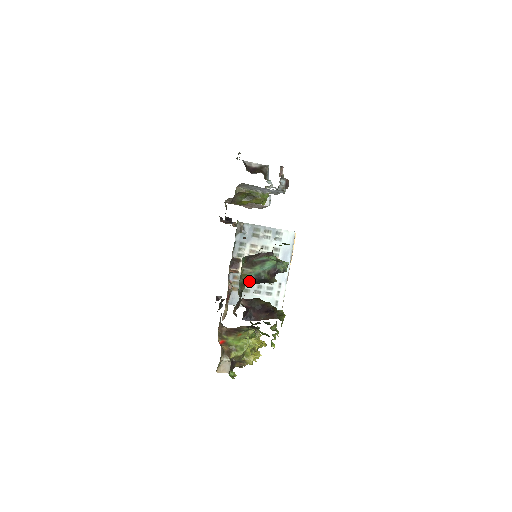
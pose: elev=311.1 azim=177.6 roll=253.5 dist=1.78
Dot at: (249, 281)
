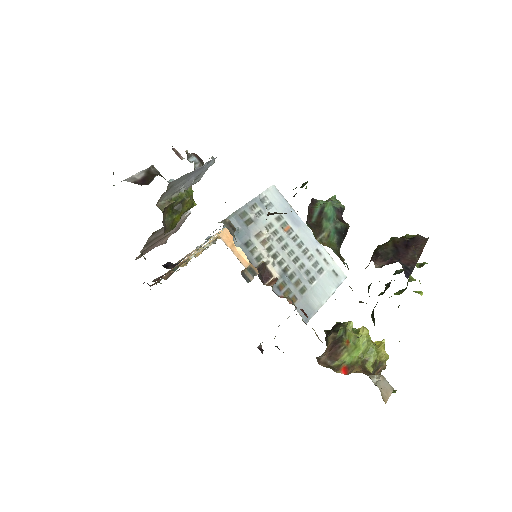
Dot at: (338, 246)
